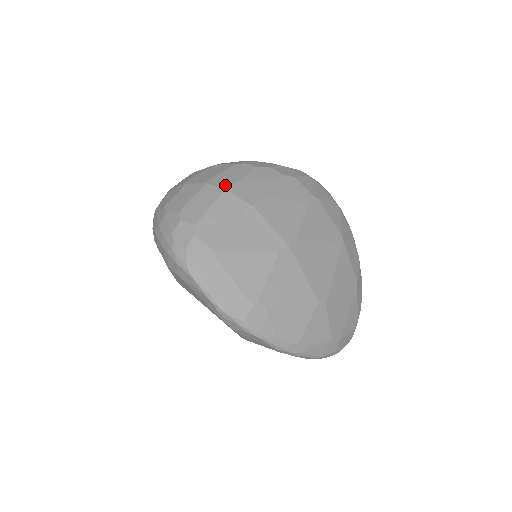
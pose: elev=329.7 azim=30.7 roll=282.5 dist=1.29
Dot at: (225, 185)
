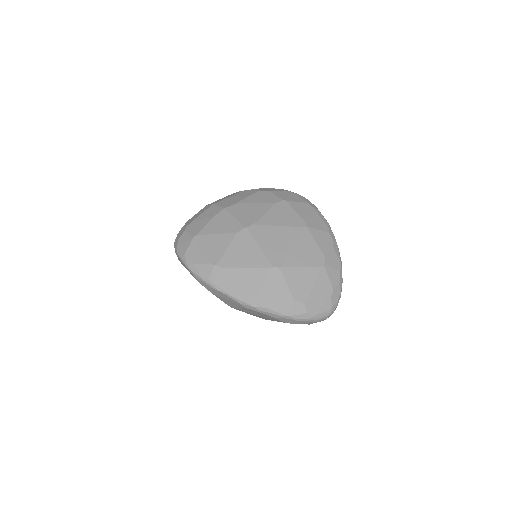
Dot at: (215, 203)
